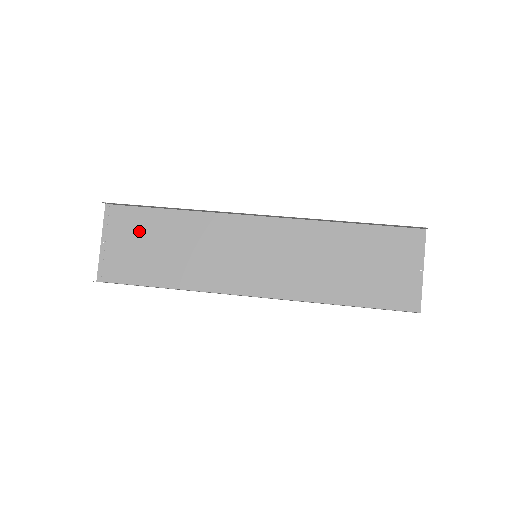
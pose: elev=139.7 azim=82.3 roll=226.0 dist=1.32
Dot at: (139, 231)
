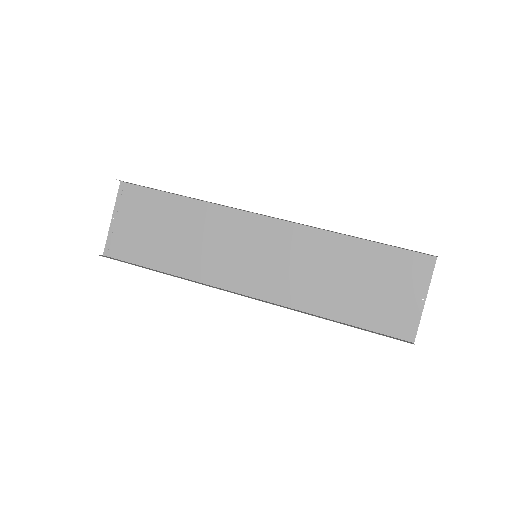
Dot at: (148, 213)
